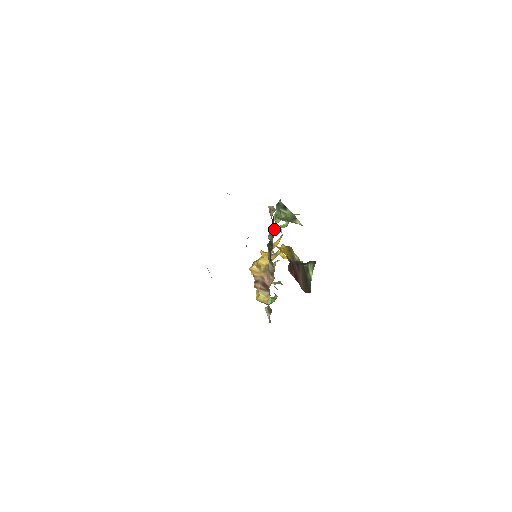
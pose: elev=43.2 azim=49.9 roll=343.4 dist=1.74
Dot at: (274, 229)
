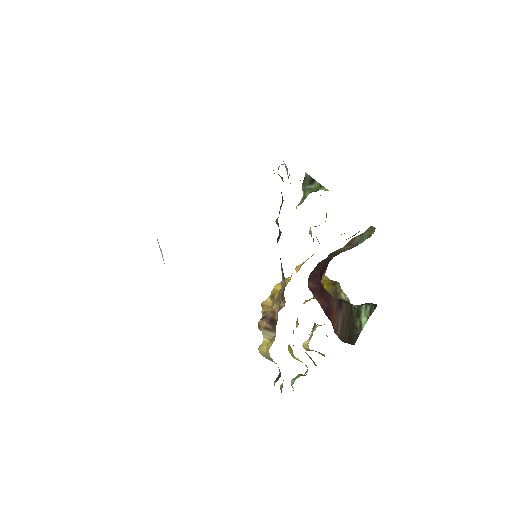
Dot at: (282, 200)
